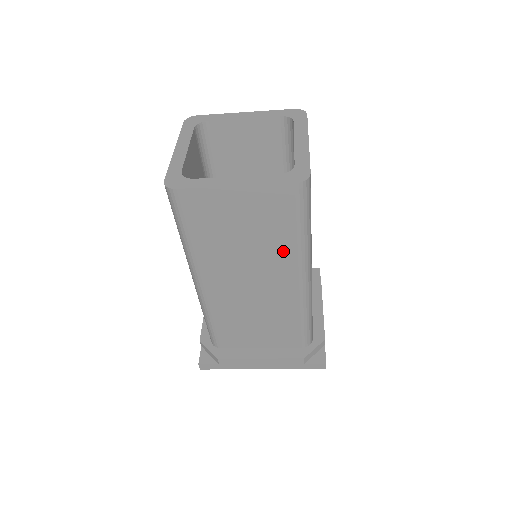
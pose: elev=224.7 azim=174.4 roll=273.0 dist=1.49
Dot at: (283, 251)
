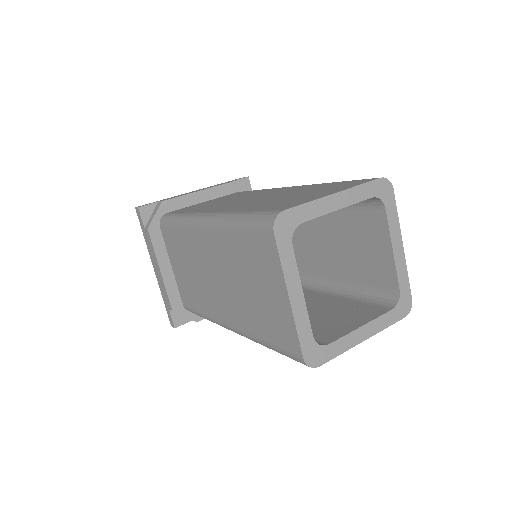
Dot at: occluded
